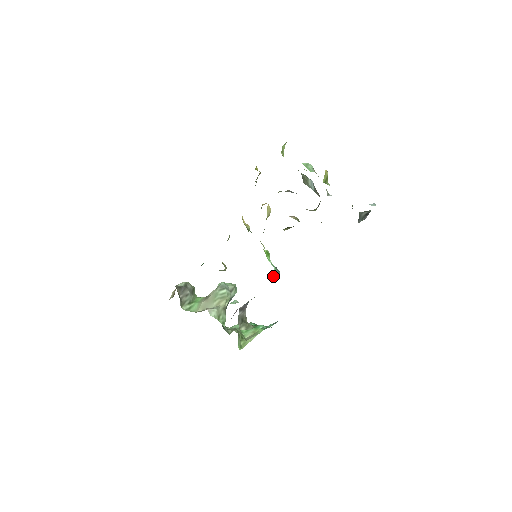
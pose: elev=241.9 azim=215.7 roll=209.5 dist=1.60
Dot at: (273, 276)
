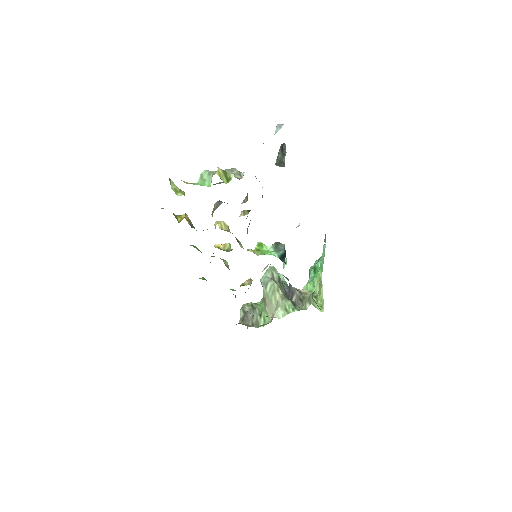
Dot at: (282, 259)
